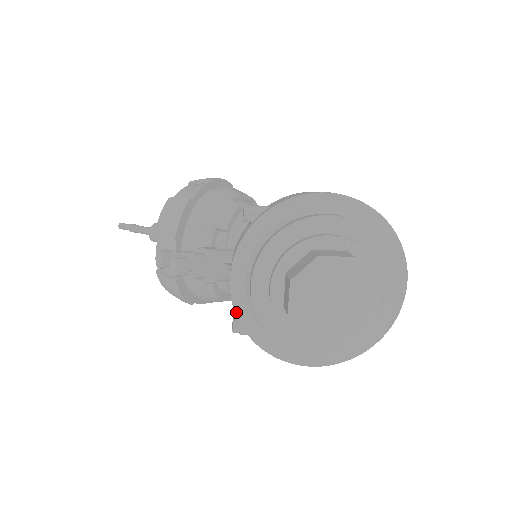
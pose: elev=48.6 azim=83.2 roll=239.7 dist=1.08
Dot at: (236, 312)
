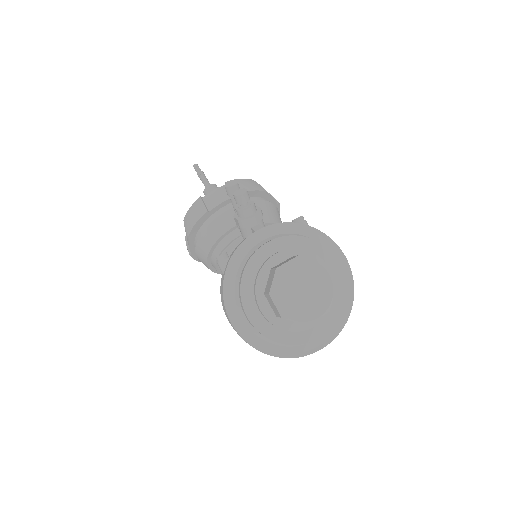
Dot at: (239, 247)
